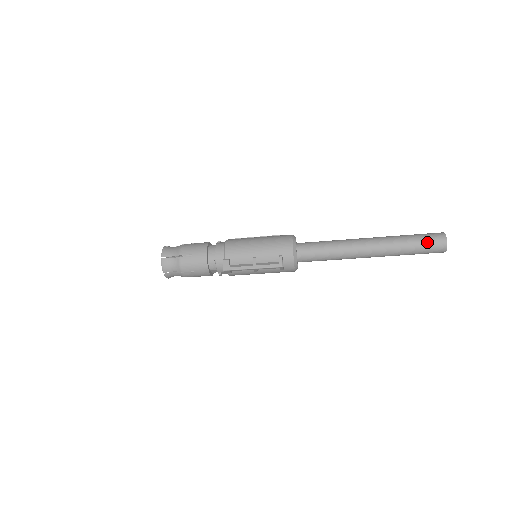
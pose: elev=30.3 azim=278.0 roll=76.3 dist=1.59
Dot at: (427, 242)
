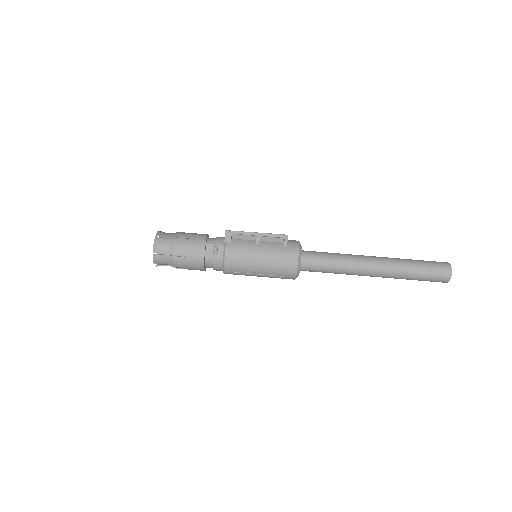
Dot at: (429, 261)
